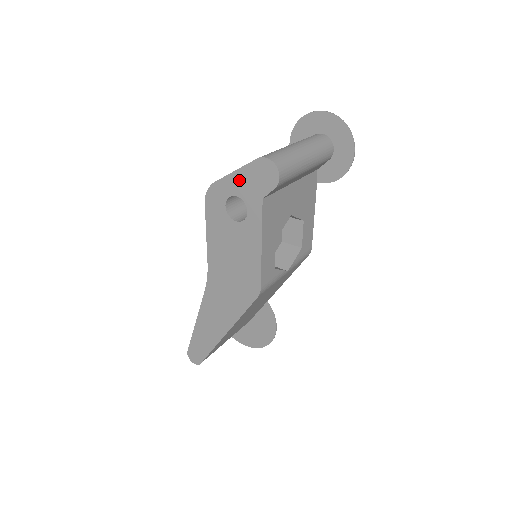
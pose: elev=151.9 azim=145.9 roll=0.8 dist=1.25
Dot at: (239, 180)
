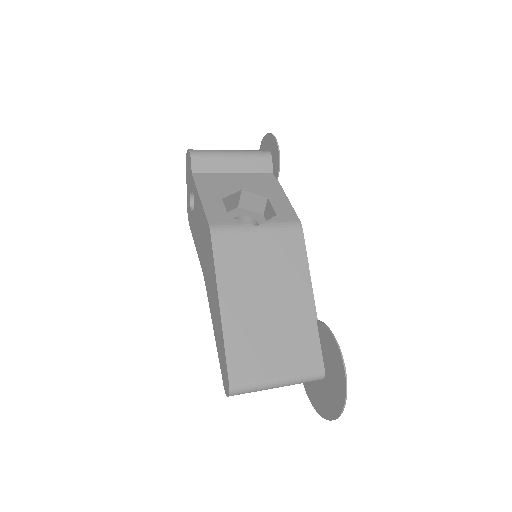
Dot at: (188, 185)
